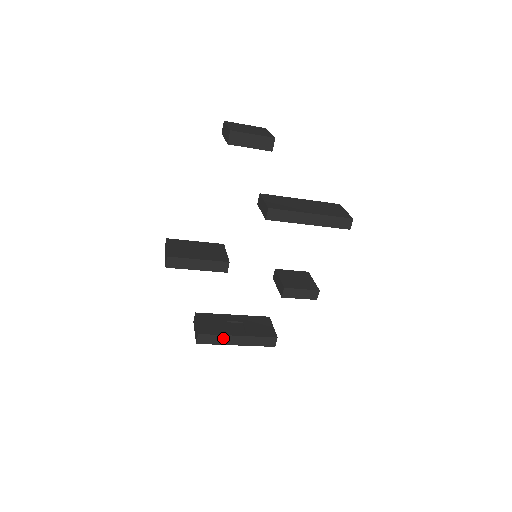
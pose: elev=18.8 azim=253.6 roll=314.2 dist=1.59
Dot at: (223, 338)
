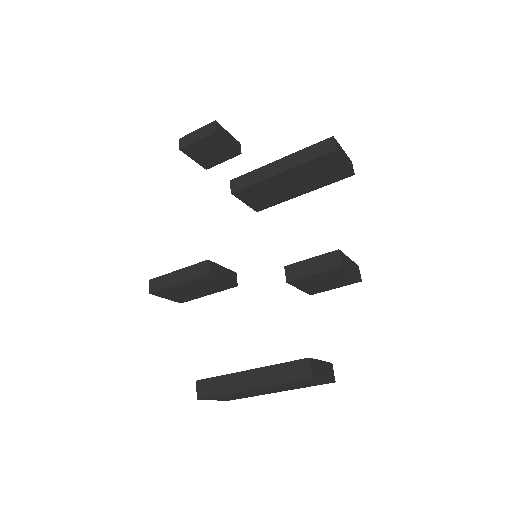
Dot at: (229, 380)
